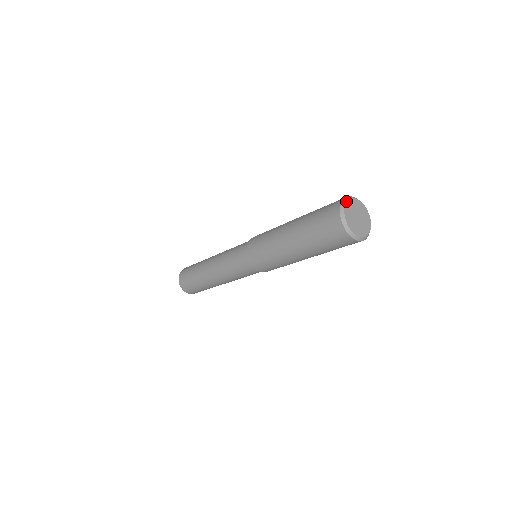
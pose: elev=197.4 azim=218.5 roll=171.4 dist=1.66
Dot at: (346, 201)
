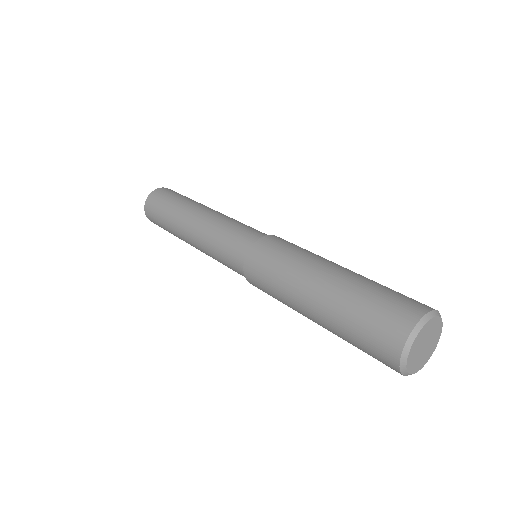
Dot at: (424, 324)
